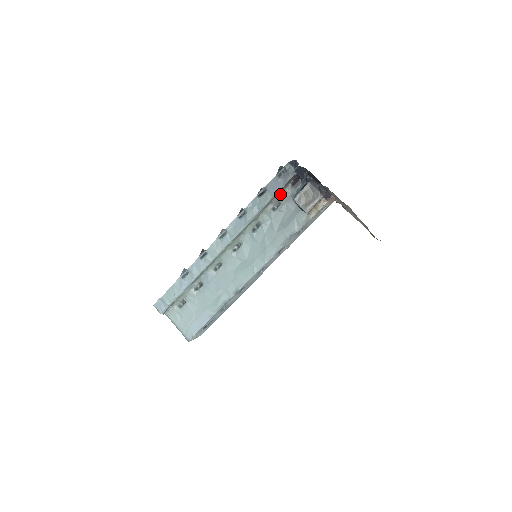
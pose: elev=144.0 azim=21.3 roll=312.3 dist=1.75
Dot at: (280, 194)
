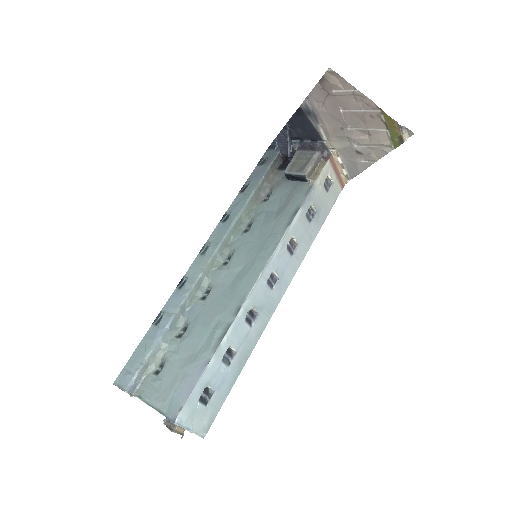
Dot at: (268, 182)
